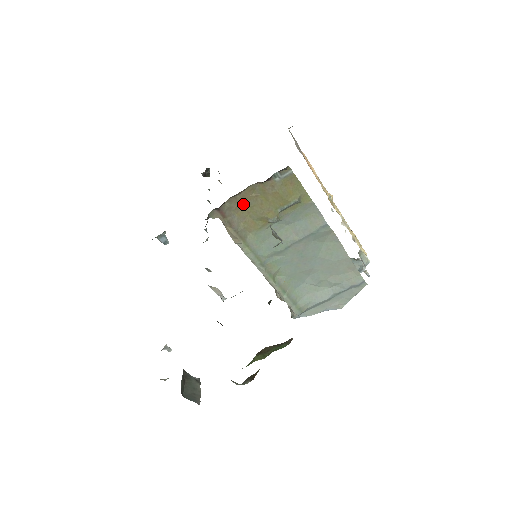
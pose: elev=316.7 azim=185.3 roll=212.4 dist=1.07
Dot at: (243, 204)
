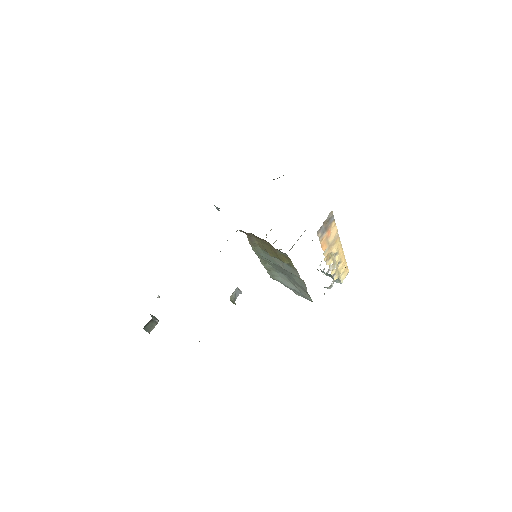
Dot at: (260, 239)
